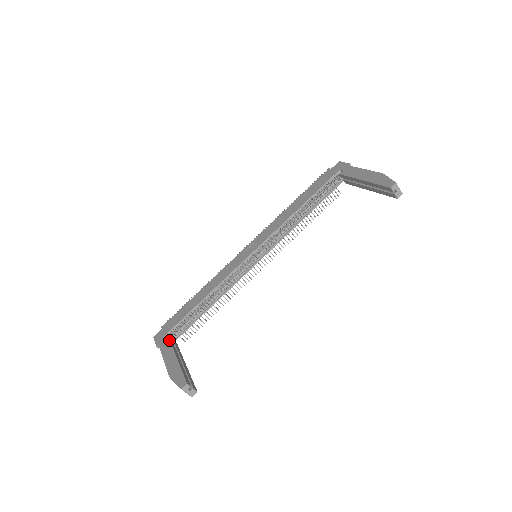
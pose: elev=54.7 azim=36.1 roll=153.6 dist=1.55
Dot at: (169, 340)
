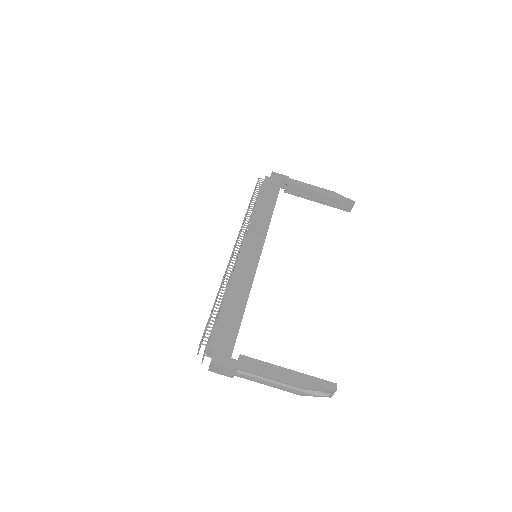
Dot at: (249, 357)
